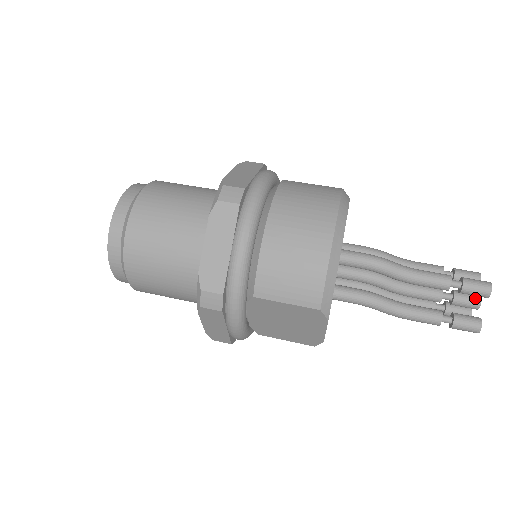
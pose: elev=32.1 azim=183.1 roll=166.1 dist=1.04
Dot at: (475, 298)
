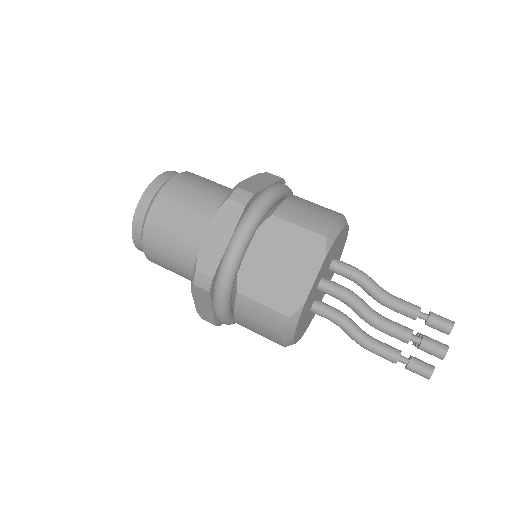
Dot at: occluded
